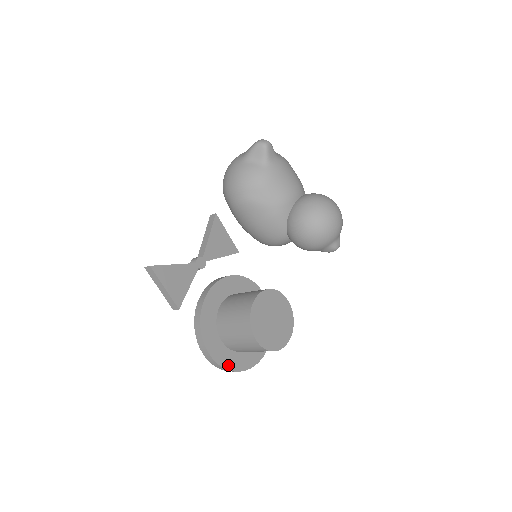
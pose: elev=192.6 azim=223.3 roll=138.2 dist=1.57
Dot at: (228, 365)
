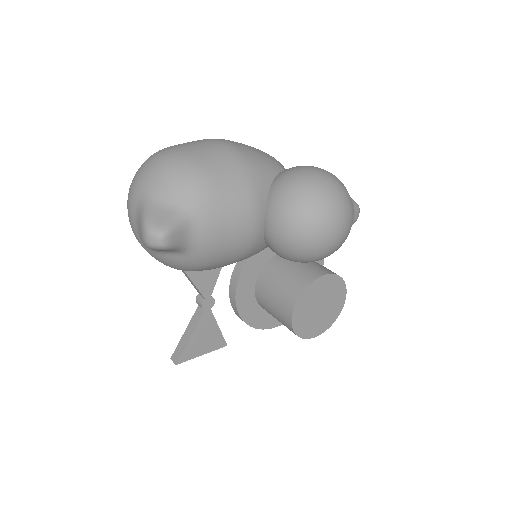
Dot at: occluded
